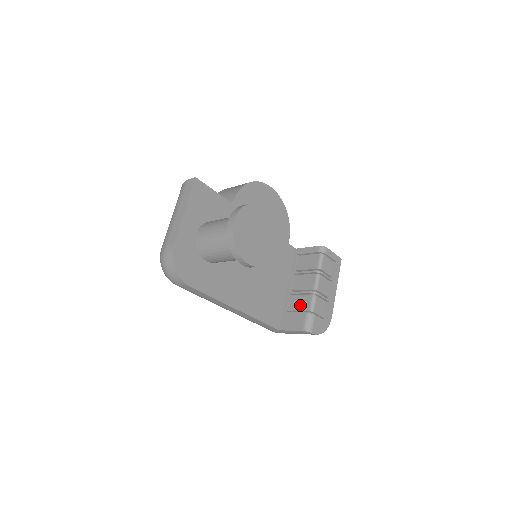
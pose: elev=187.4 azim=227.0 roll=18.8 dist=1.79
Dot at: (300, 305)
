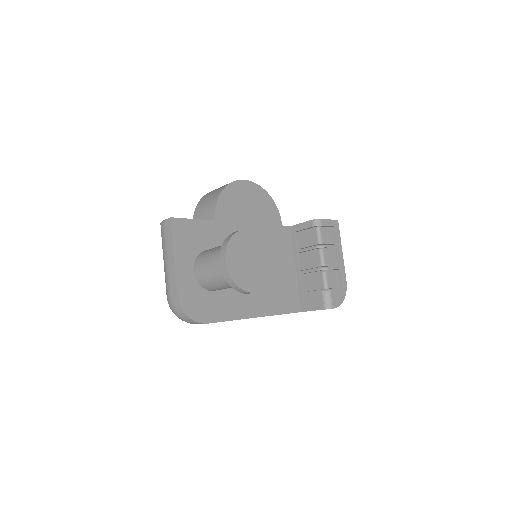
Dot at: (313, 284)
